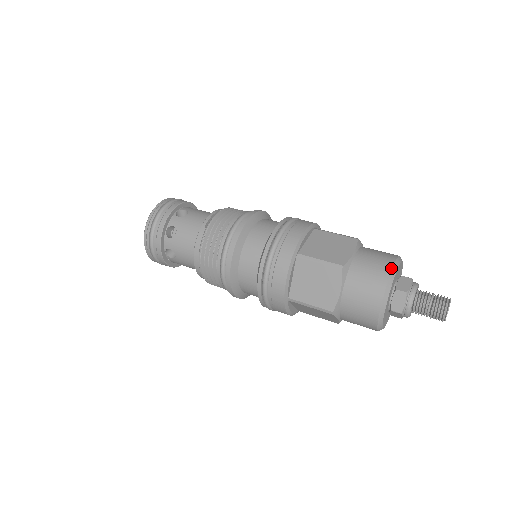
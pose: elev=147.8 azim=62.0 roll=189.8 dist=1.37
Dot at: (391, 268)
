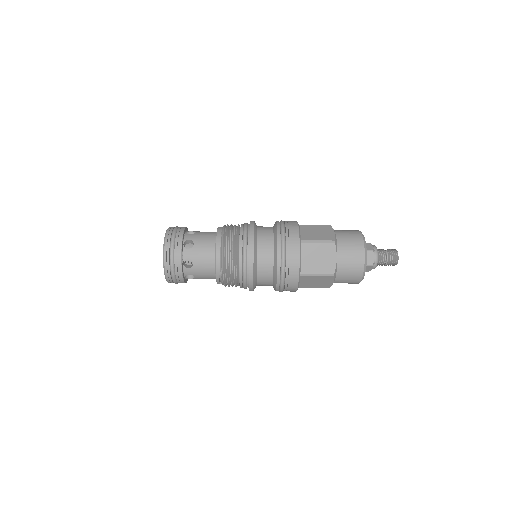
Dot at: occluded
